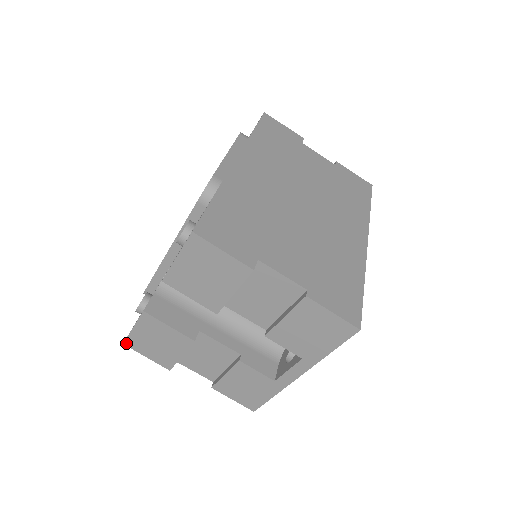
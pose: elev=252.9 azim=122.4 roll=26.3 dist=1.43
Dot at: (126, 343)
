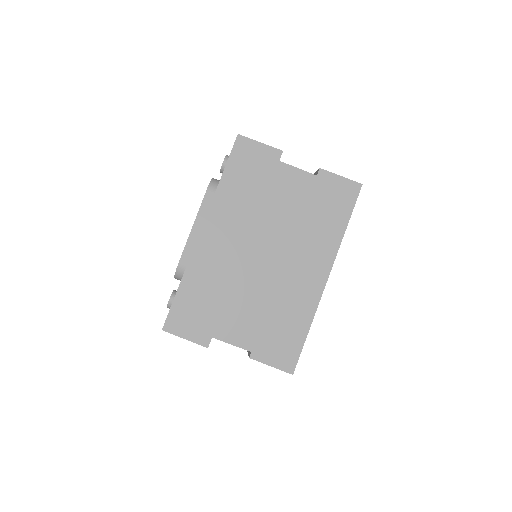
Dot at: occluded
